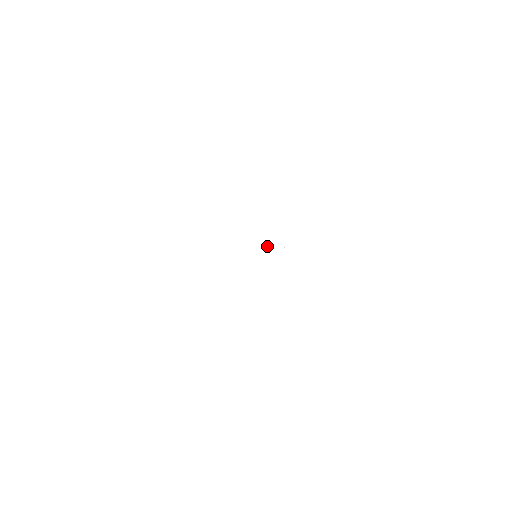
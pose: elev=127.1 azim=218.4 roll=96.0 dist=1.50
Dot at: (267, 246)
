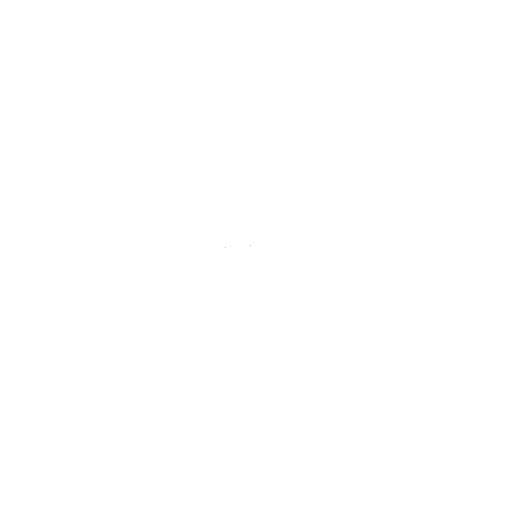
Dot at: occluded
